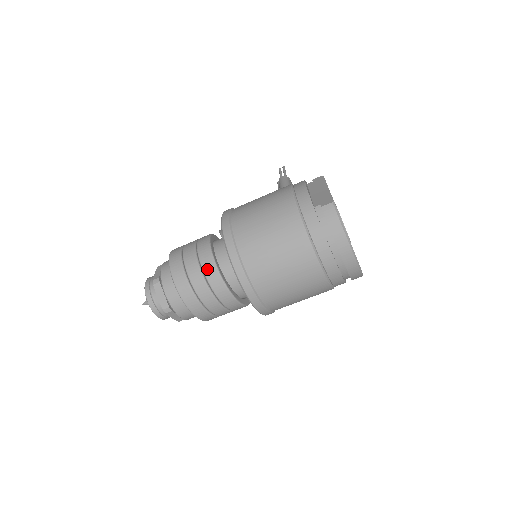
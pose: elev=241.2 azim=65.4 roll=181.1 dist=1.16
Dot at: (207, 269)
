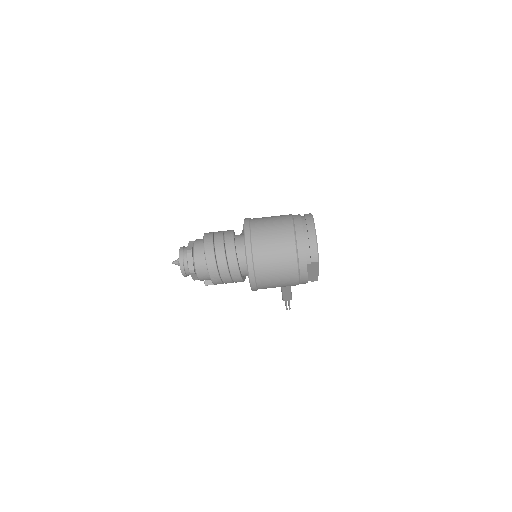
Dot at: (227, 232)
